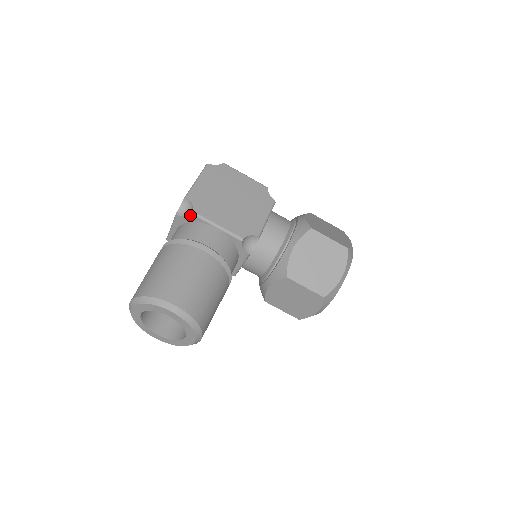
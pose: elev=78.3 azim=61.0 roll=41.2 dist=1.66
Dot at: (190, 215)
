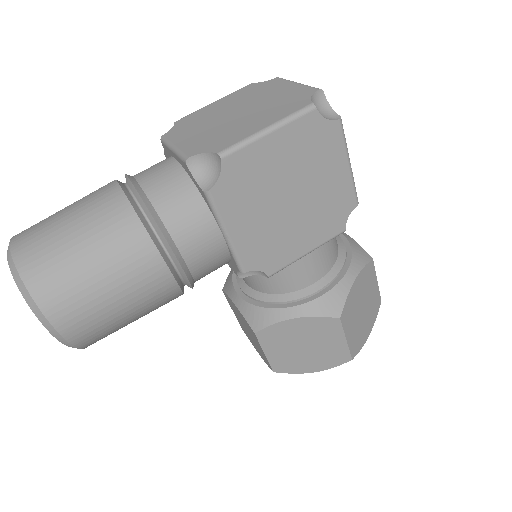
Dot at: (201, 189)
